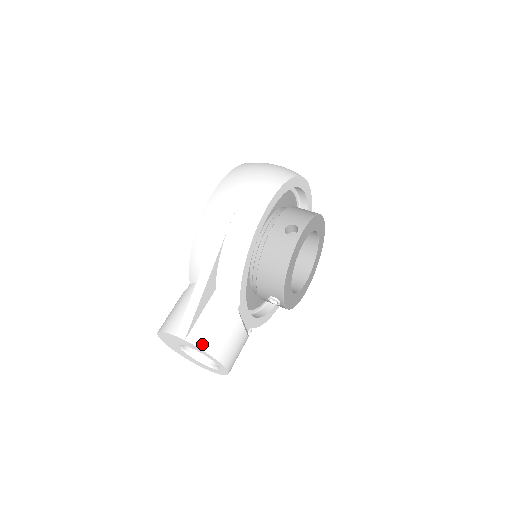
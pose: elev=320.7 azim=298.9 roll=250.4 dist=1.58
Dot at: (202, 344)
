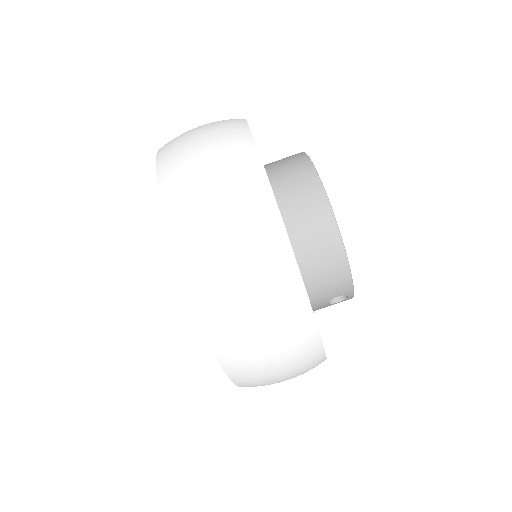
Dot at: occluded
